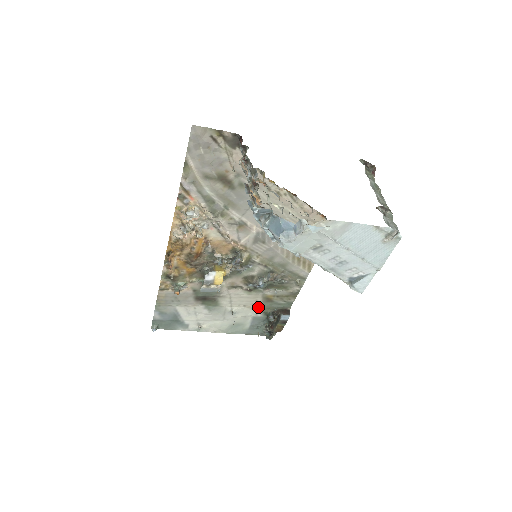
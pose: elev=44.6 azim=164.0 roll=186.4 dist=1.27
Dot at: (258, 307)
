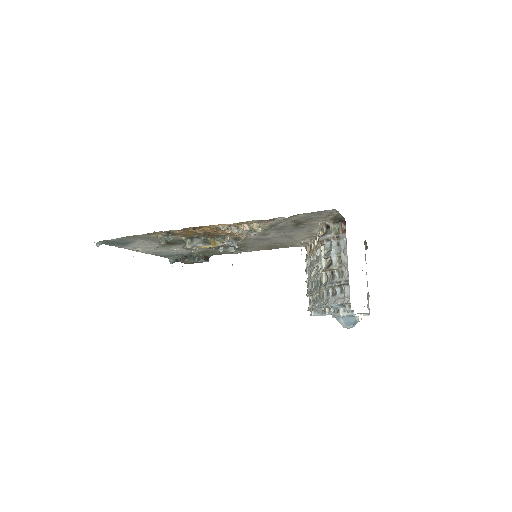
Dot at: occluded
